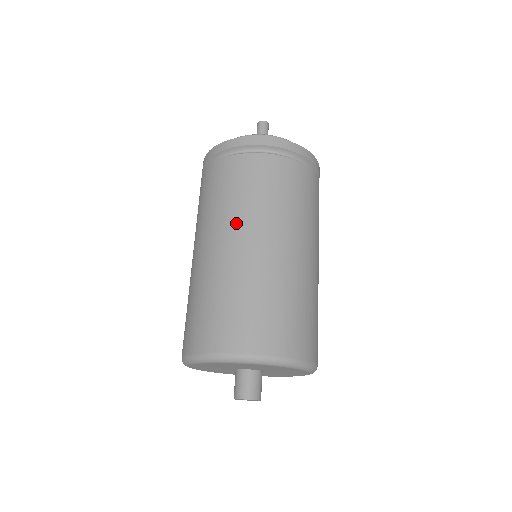
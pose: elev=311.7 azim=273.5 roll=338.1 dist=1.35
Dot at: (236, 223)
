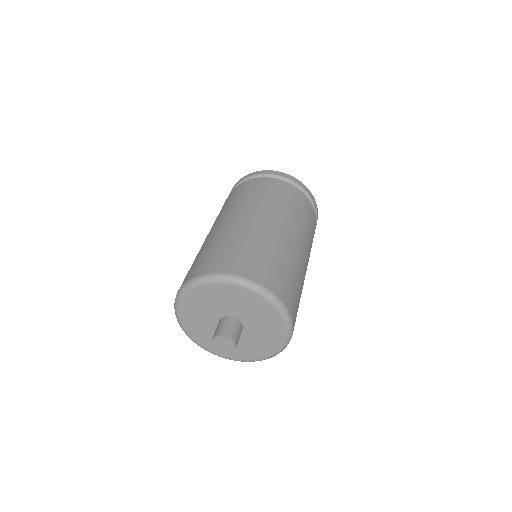
Dot at: (246, 208)
